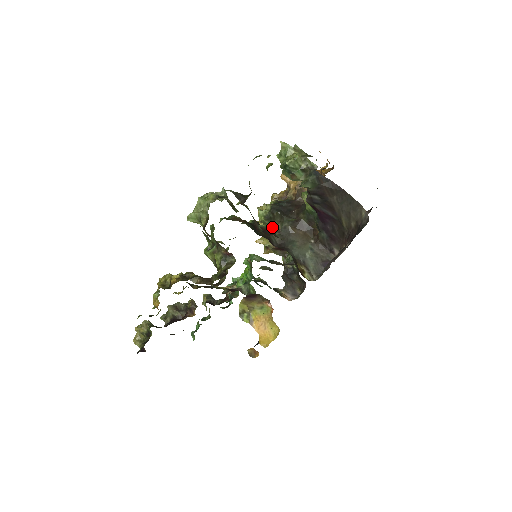
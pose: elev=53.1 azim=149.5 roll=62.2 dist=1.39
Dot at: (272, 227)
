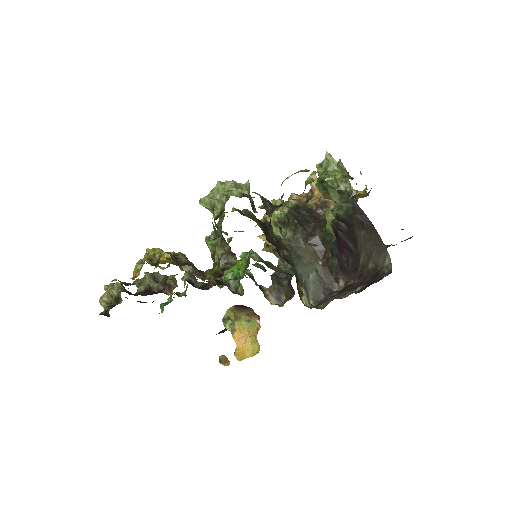
Dot at: (283, 232)
